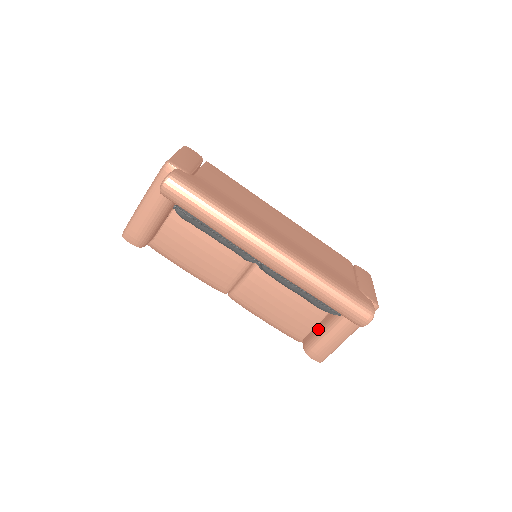
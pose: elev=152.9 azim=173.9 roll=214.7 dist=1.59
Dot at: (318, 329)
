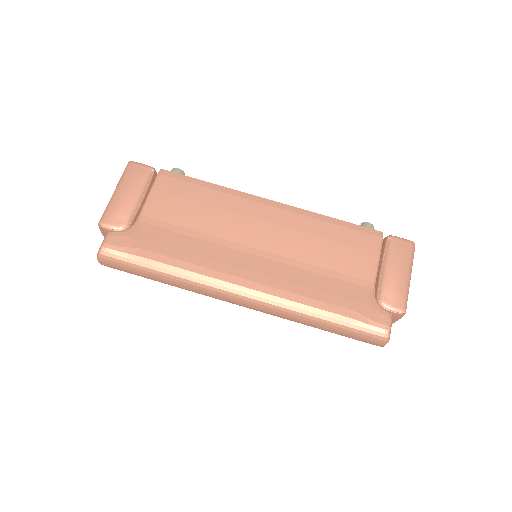
Dot at: occluded
